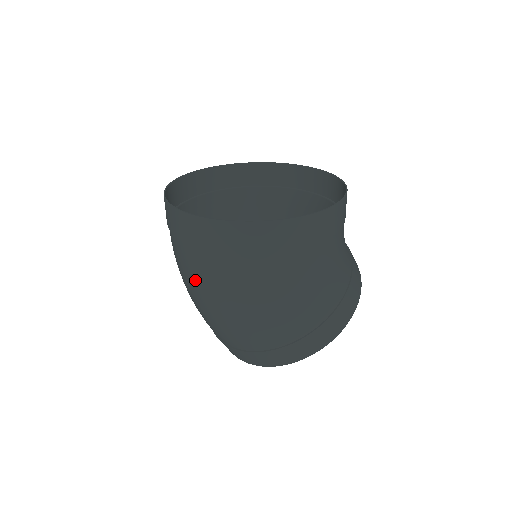
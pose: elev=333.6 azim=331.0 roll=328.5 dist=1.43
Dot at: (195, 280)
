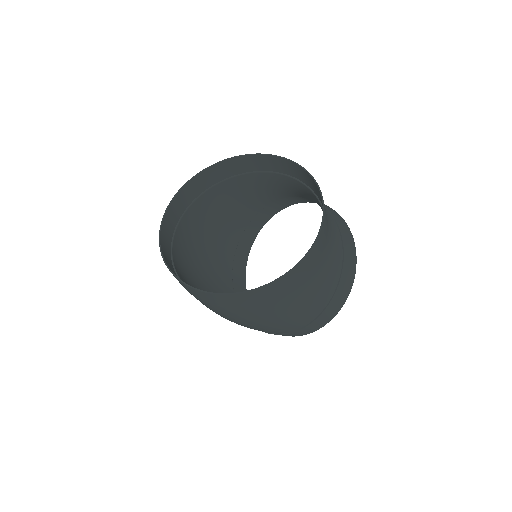
Dot at: occluded
